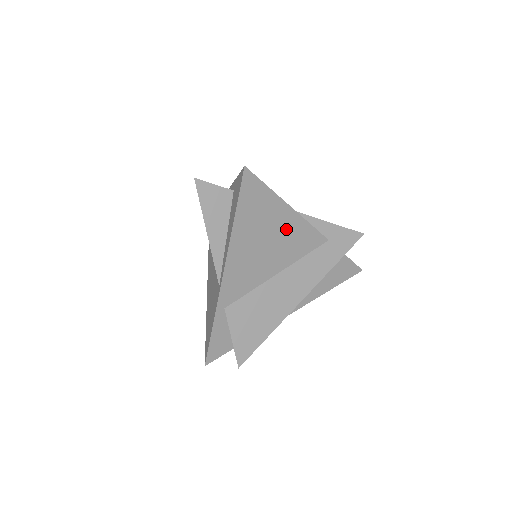
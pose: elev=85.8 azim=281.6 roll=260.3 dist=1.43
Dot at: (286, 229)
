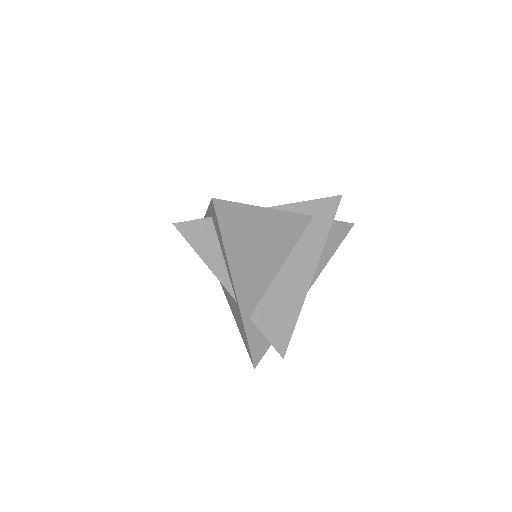
Dot at: (272, 228)
